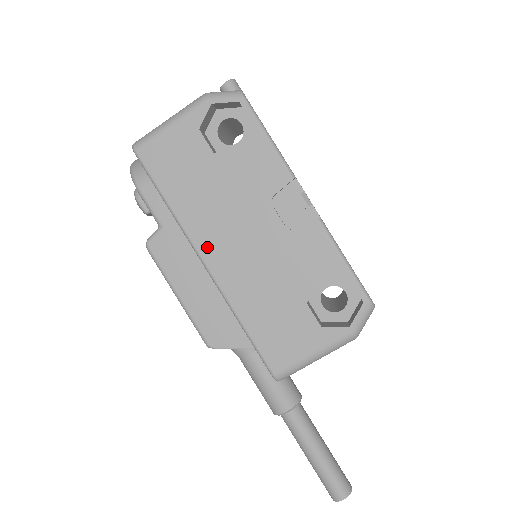
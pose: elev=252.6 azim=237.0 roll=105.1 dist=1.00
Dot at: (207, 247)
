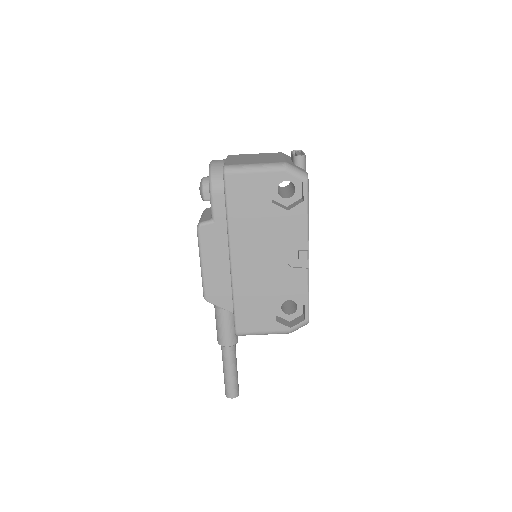
Dot at: (238, 251)
